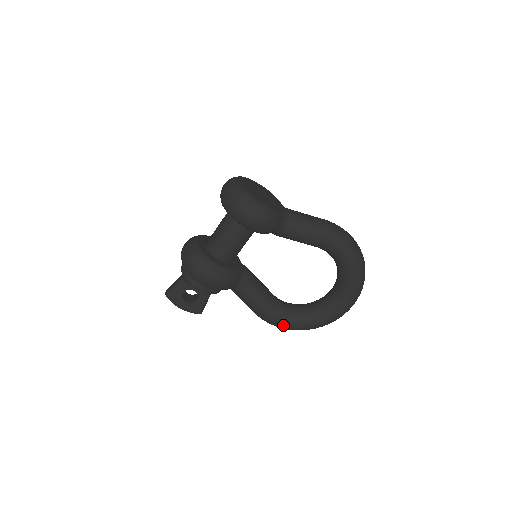
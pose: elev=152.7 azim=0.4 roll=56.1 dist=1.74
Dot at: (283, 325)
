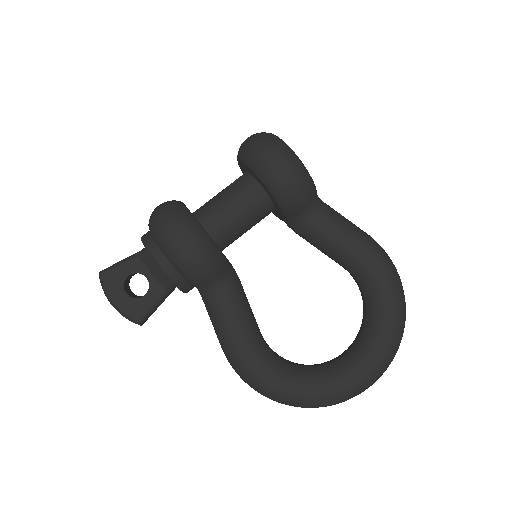
Dot at: (263, 381)
